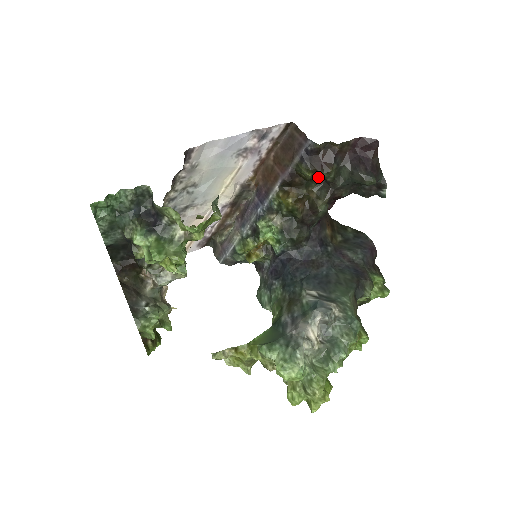
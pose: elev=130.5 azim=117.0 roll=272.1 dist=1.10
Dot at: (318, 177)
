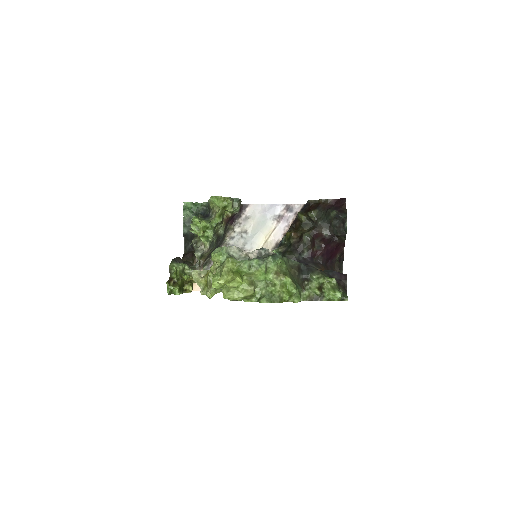
Dot at: (311, 223)
